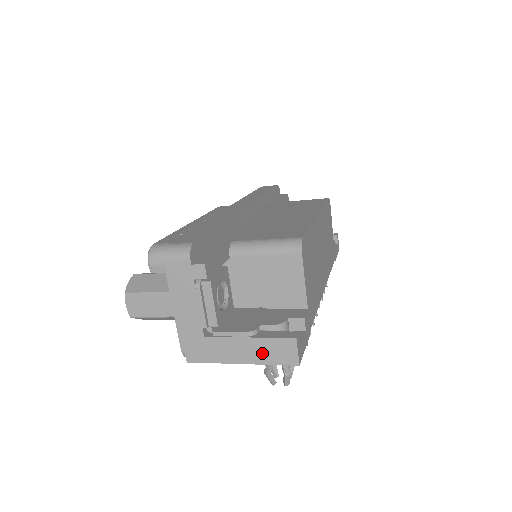
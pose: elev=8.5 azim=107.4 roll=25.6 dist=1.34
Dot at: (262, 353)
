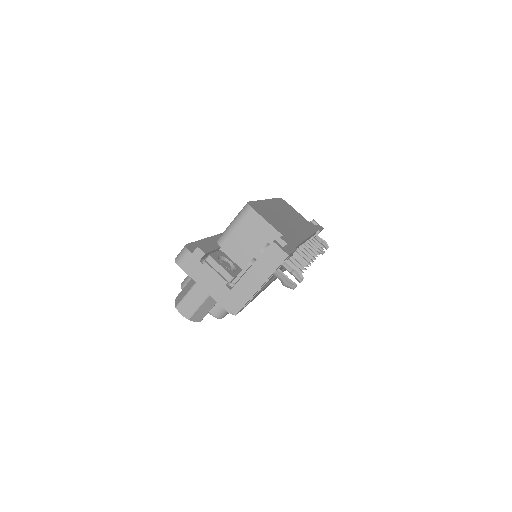
Dot at: (265, 268)
